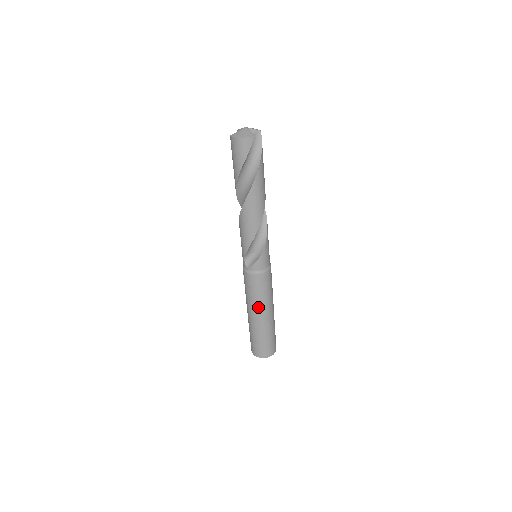
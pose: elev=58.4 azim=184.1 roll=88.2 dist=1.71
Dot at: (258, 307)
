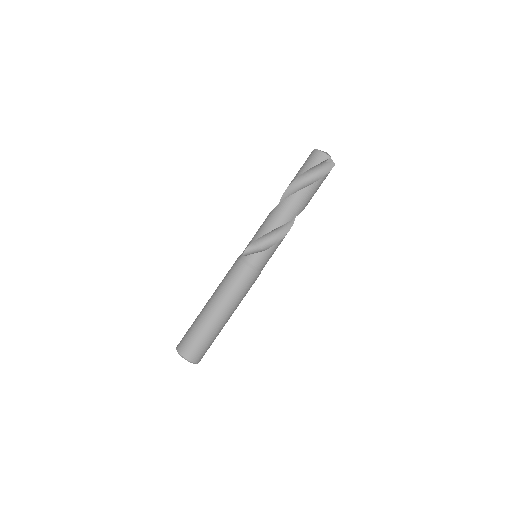
Dot at: (222, 297)
